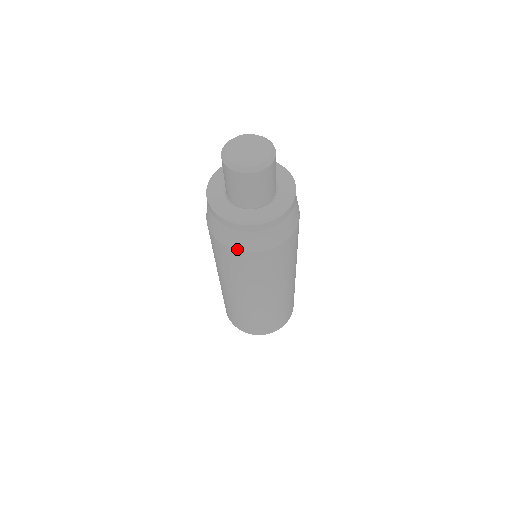
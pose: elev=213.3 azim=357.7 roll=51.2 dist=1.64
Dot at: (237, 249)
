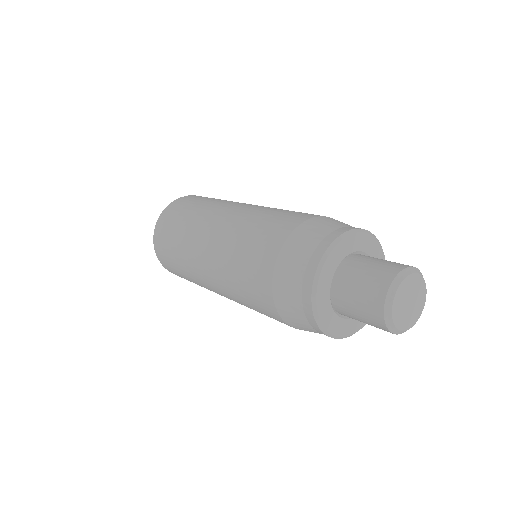
Dot at: occluded
